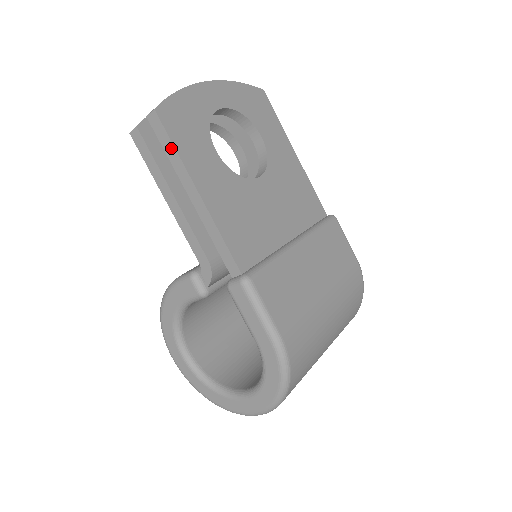
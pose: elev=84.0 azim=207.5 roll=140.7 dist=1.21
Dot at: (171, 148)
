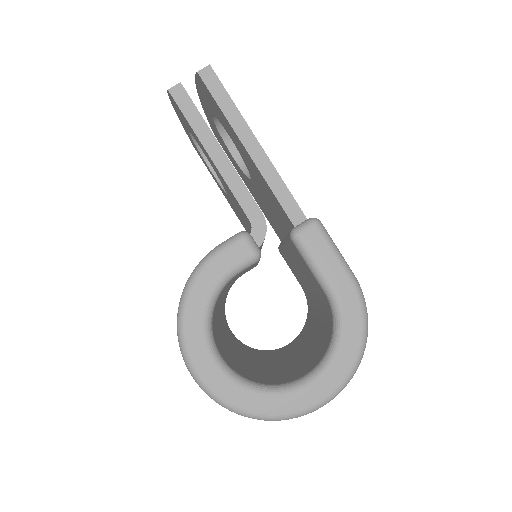
Dot at: (227, 100)
